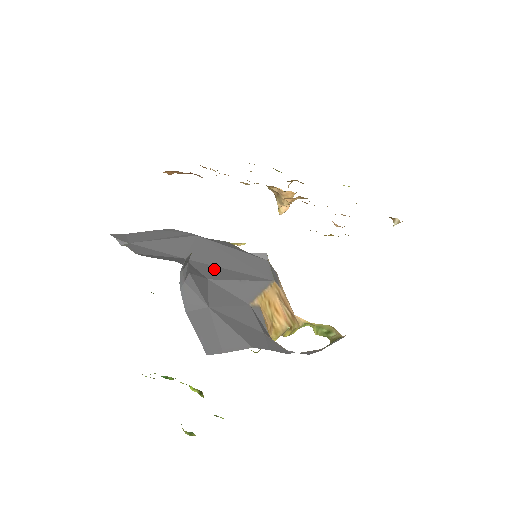
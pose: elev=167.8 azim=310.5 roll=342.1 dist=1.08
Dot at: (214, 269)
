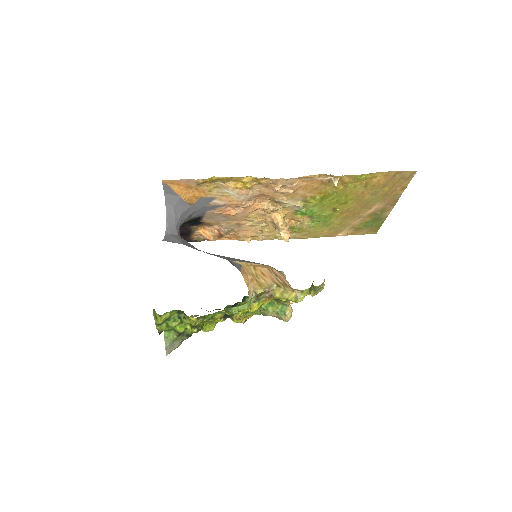
Dot at: occluded
